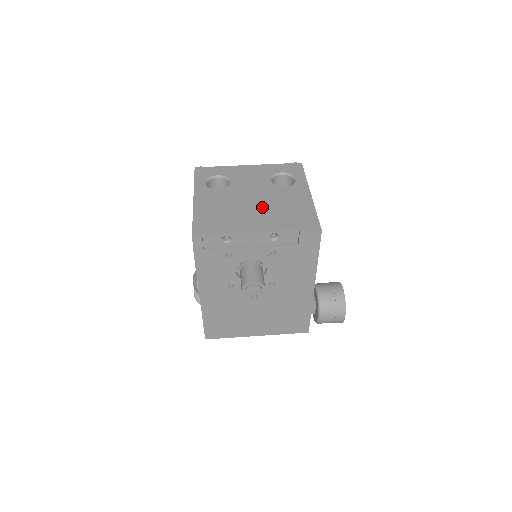
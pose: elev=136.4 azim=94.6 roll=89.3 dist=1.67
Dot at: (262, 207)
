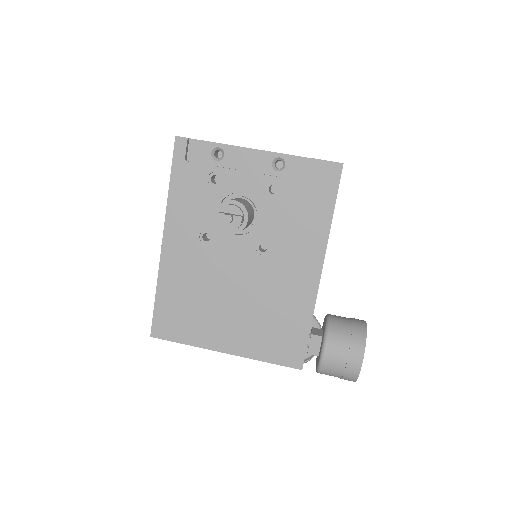
Dot at: occluded
